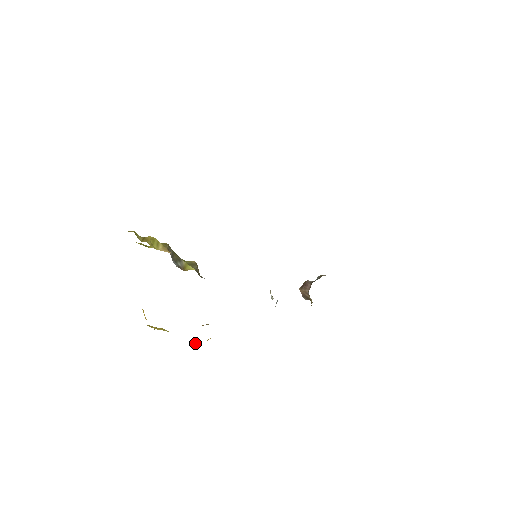
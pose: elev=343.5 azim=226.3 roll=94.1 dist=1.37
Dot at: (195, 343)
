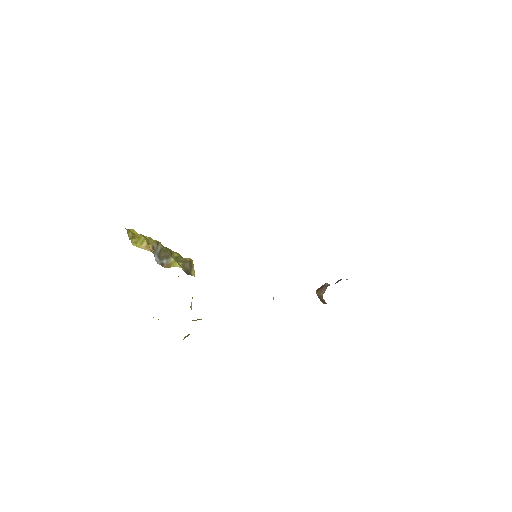
Dot at: (187, 336)
